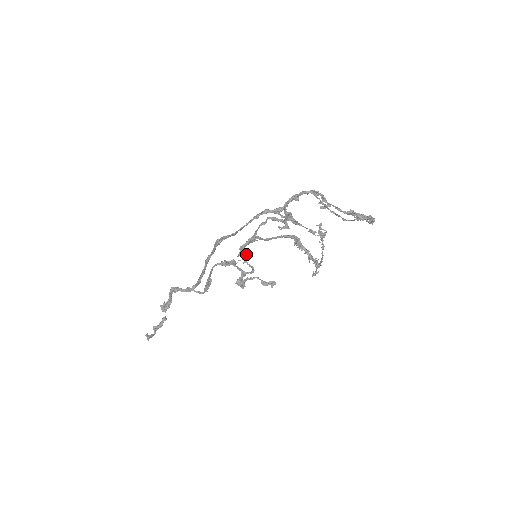
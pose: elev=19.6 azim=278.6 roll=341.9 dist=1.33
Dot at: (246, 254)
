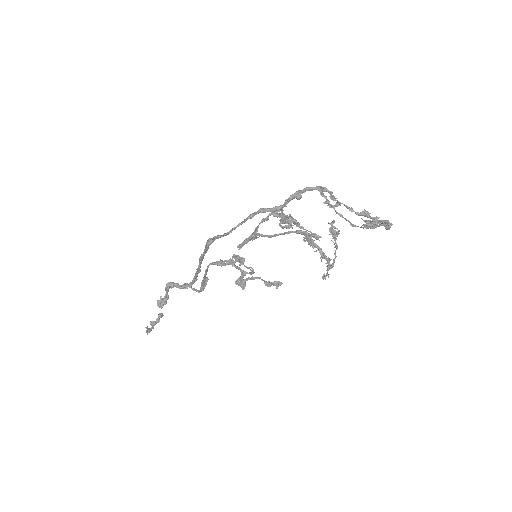
Dot at: (238, 259)
